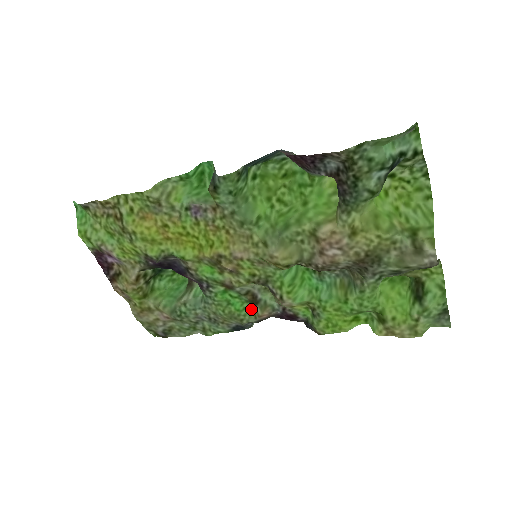
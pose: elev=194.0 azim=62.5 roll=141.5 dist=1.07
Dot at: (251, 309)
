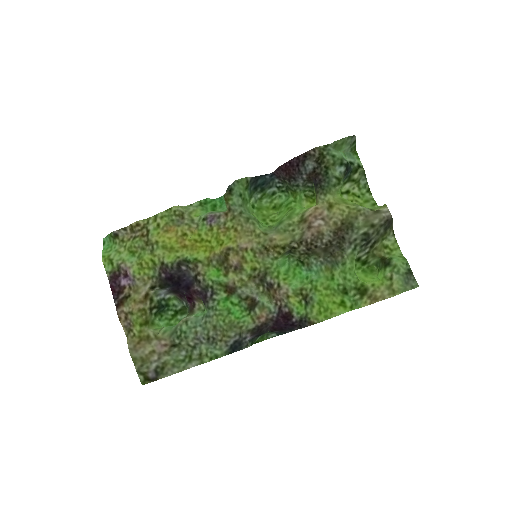
Dot at: (250, 316)
